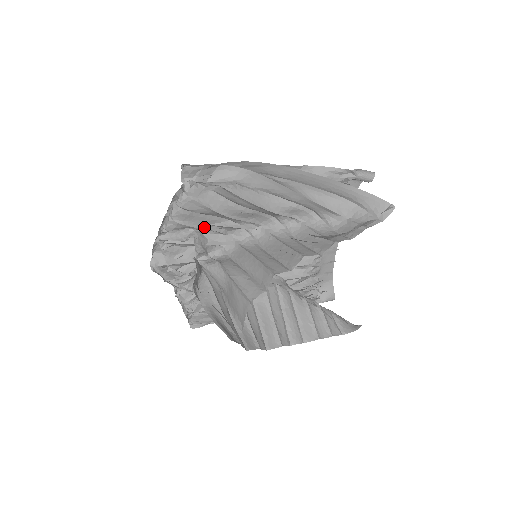
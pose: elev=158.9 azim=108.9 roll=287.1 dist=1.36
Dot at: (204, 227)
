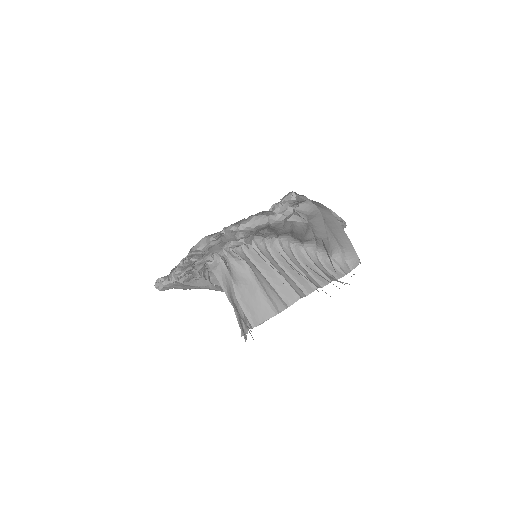
Dot at: occluded
